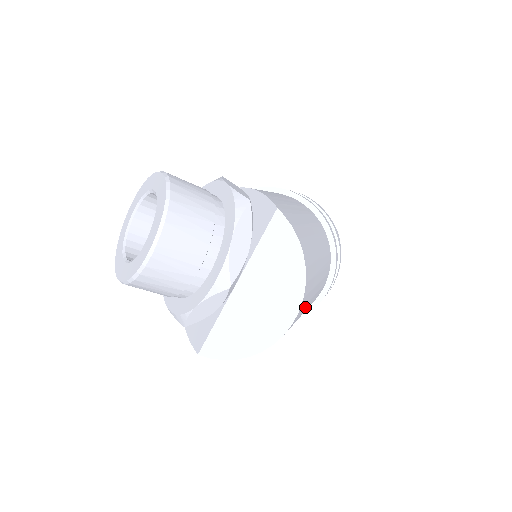
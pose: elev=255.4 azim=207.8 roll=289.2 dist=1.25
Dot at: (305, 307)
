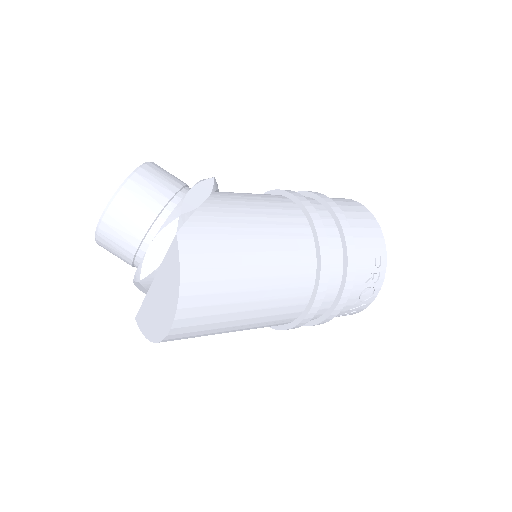
Dot at: (212, 326)
